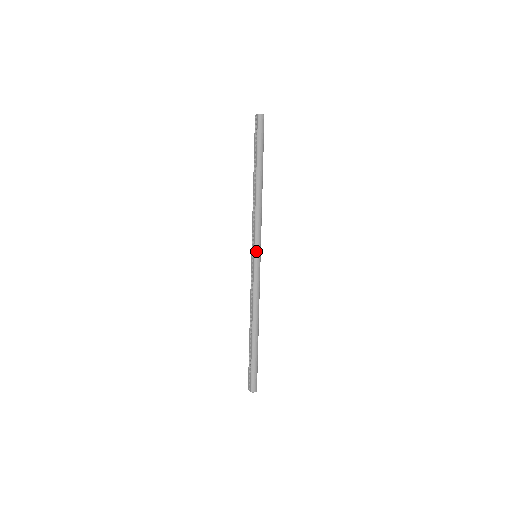
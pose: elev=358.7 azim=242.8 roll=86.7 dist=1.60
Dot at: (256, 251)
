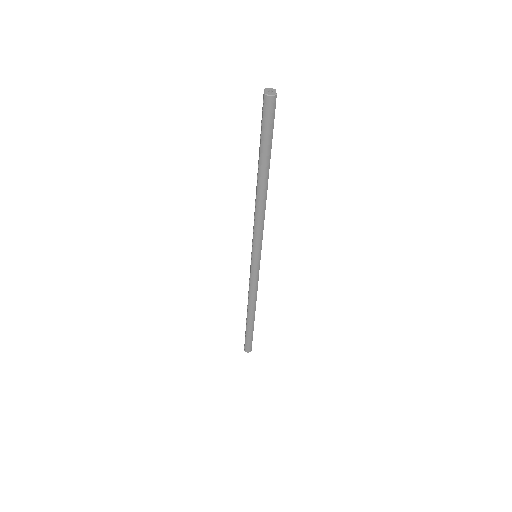
Dot at: (254, 255)
